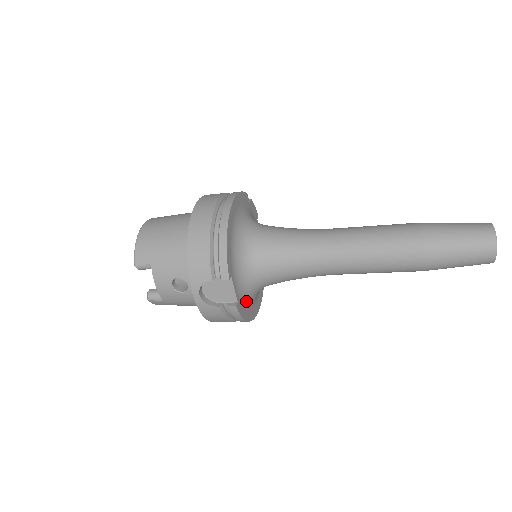
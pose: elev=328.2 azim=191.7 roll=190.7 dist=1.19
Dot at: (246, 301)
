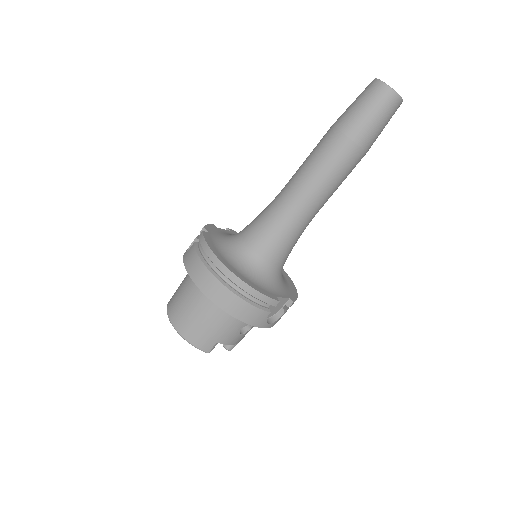
Dot at: (286, 286)
